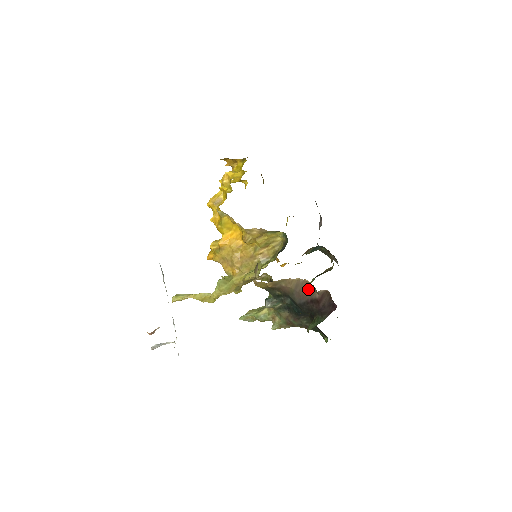
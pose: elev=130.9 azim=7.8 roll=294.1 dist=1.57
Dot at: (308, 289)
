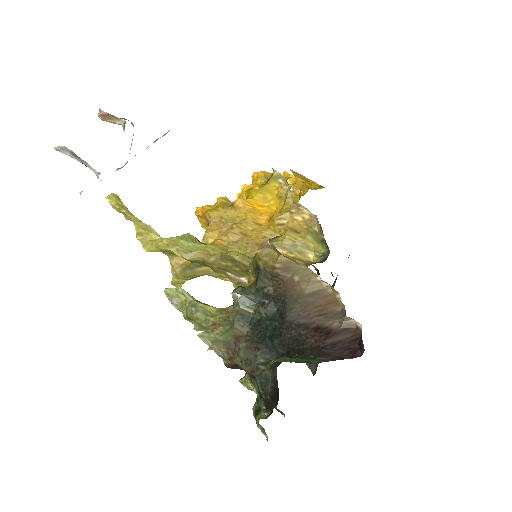
Dot at: (328, 308)
